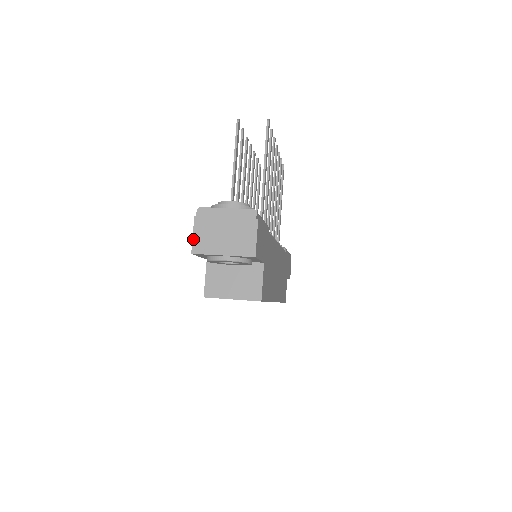
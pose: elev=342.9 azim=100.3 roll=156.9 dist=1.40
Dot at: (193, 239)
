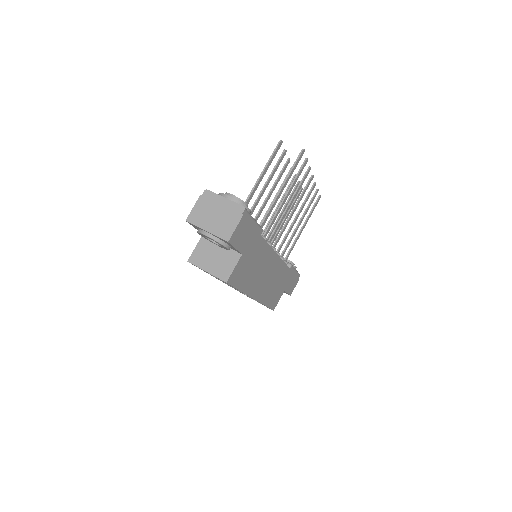
Dot at: (192, 211)
